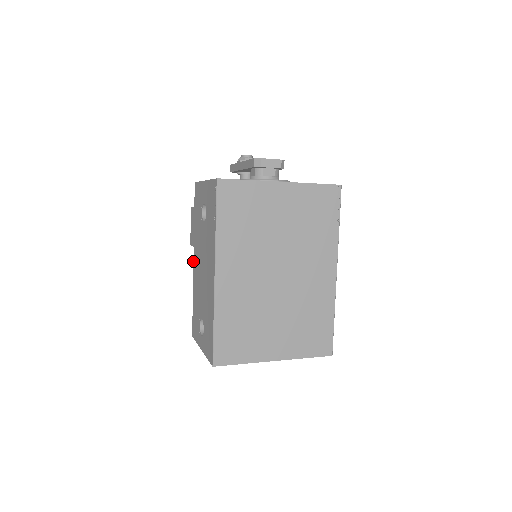
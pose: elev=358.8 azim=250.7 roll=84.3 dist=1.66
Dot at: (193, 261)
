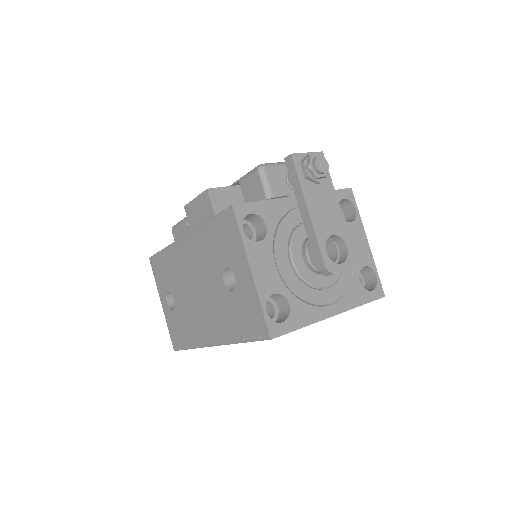
Dot at: (183, 237)
